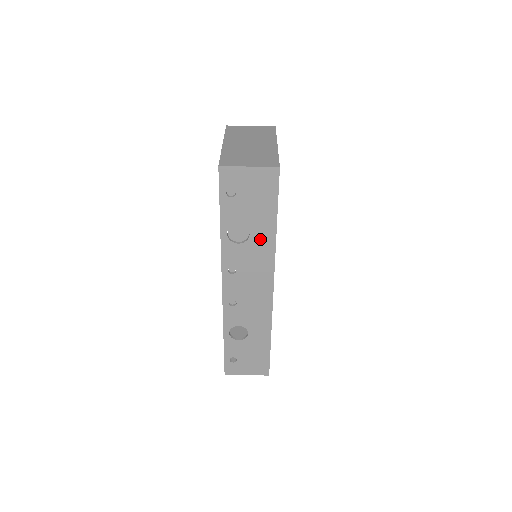
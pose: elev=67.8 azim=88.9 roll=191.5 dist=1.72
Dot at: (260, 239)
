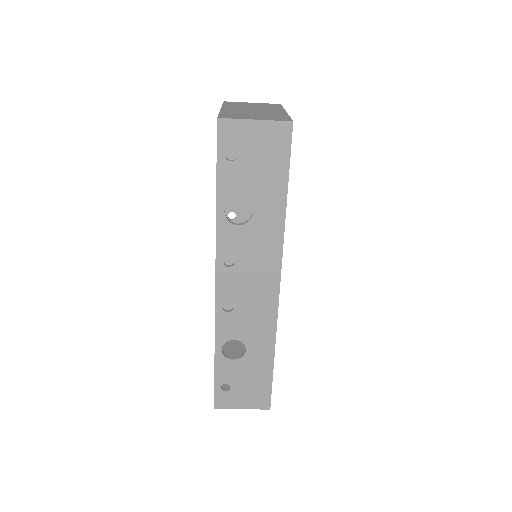
Dot at: (265, 219)
